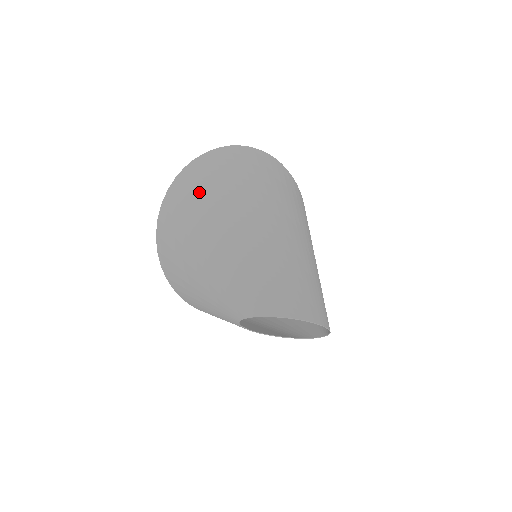
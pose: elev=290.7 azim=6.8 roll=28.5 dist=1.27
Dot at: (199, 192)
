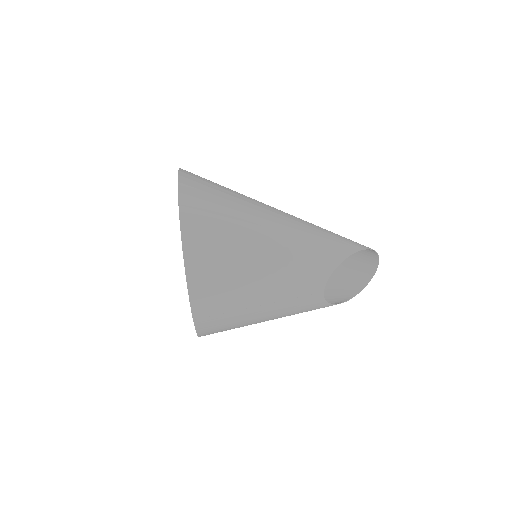
Dot at: (222, 186)
